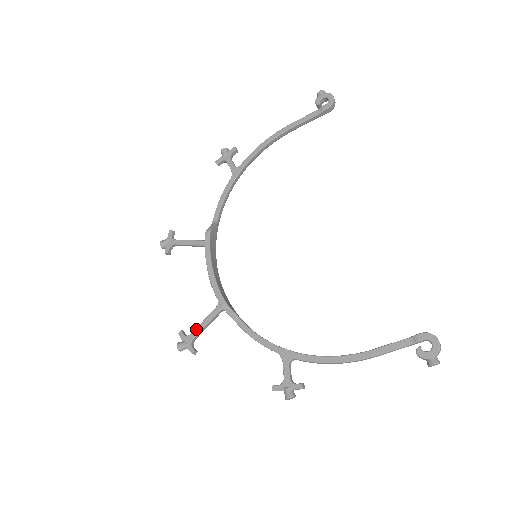
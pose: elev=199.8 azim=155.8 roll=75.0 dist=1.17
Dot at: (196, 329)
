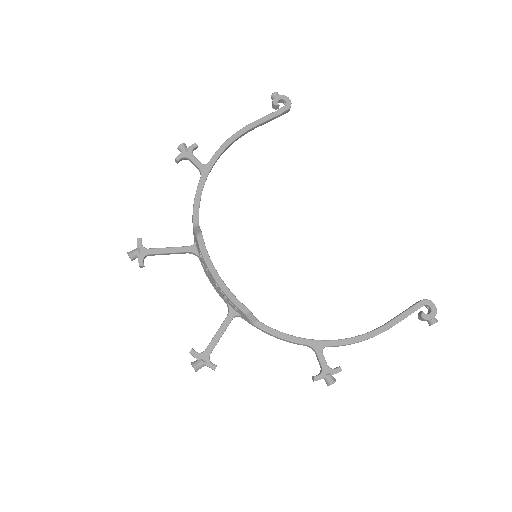
Dot at: (211, 343)
